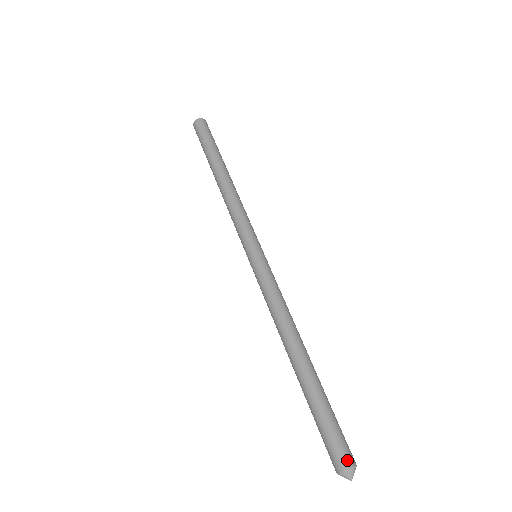
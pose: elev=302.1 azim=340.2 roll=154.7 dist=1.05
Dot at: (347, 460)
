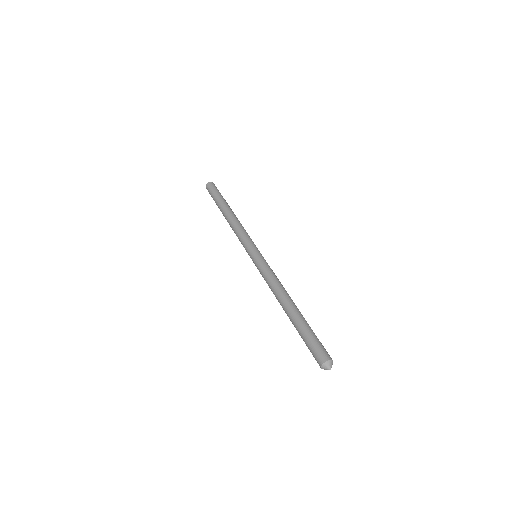
Dot at: occluded
